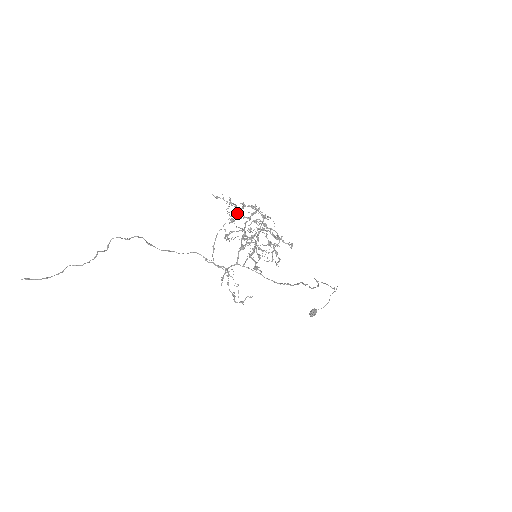
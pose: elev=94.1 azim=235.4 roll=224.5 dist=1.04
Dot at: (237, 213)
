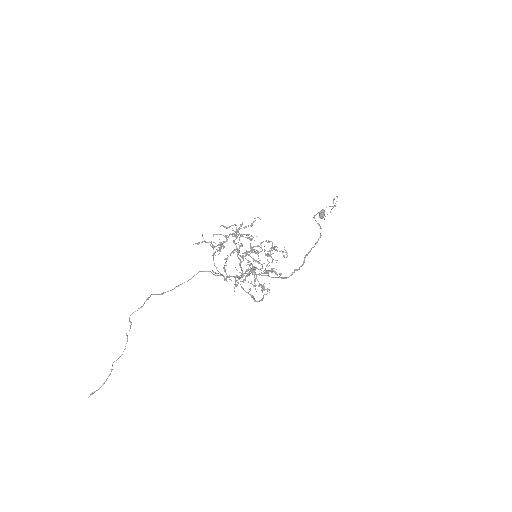
Dot at: (223, 243)
